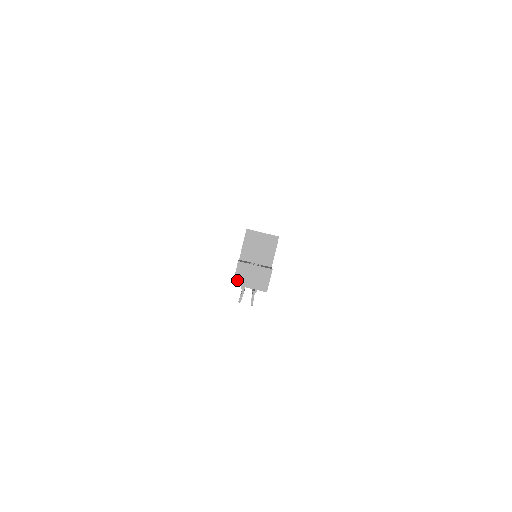
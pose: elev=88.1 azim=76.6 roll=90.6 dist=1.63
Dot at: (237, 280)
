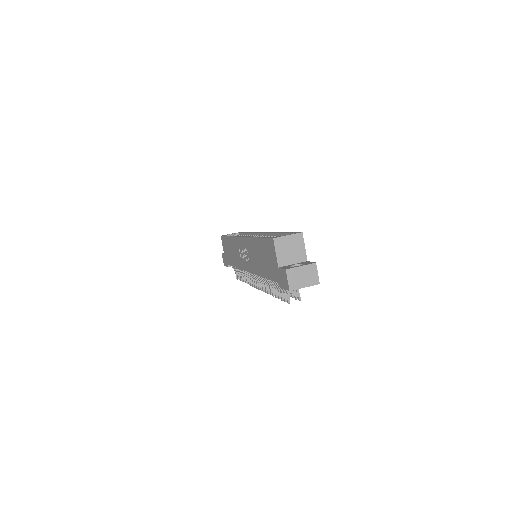
Dot at: (292, 286)
